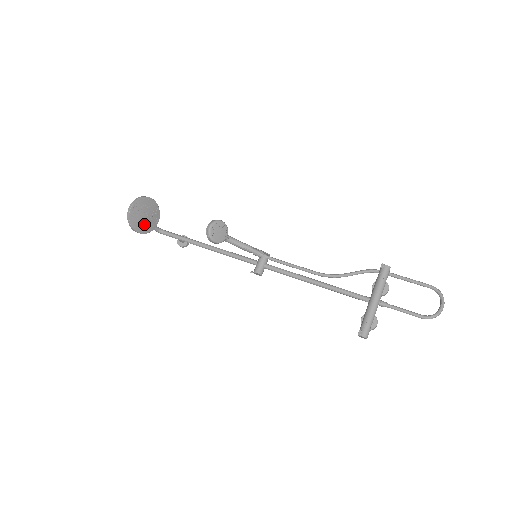
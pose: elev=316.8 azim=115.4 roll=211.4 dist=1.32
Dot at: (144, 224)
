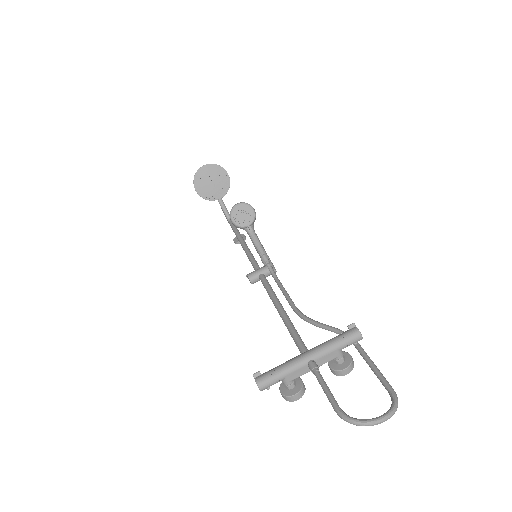
Dot at: (206, 188)
